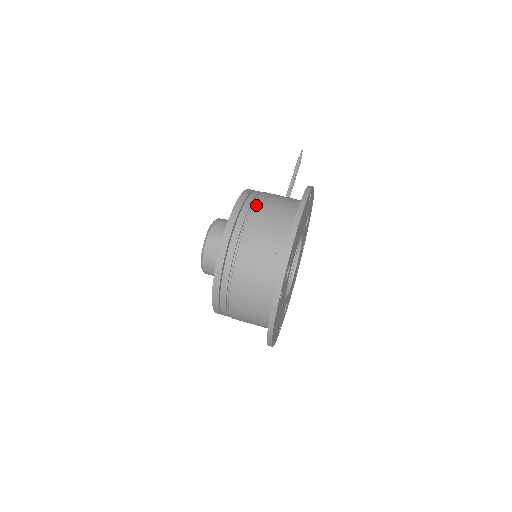
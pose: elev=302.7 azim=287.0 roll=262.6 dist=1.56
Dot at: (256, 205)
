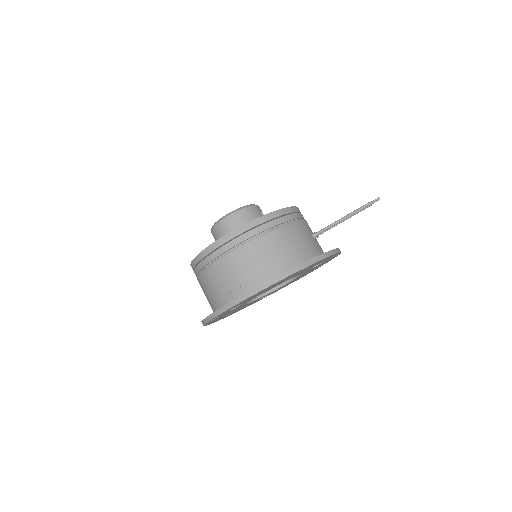
Dot at: (253, 242)
